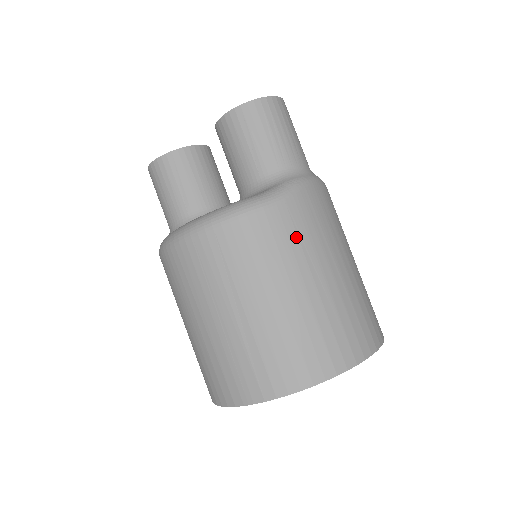
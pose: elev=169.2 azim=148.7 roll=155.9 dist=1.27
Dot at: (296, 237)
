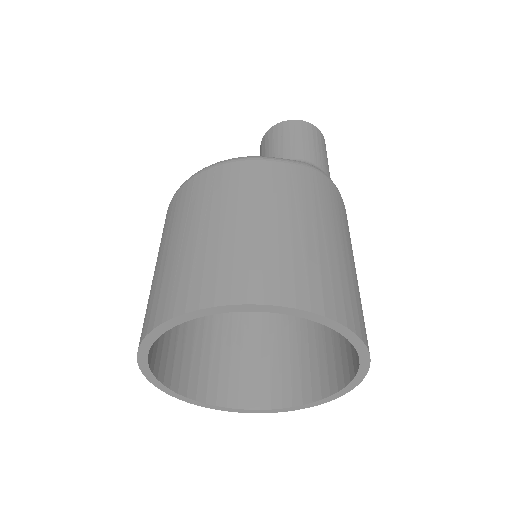
Dot at: (289, 187)
